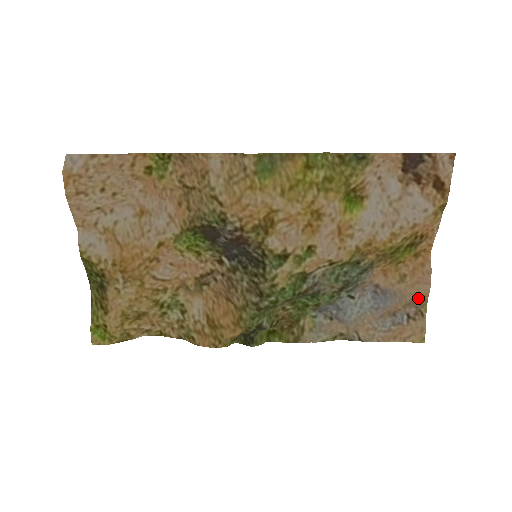
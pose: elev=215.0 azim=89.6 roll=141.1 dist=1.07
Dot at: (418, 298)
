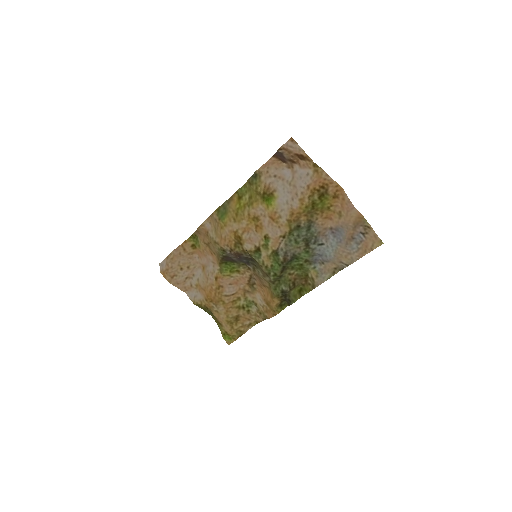
Dot at: (357, 220)
